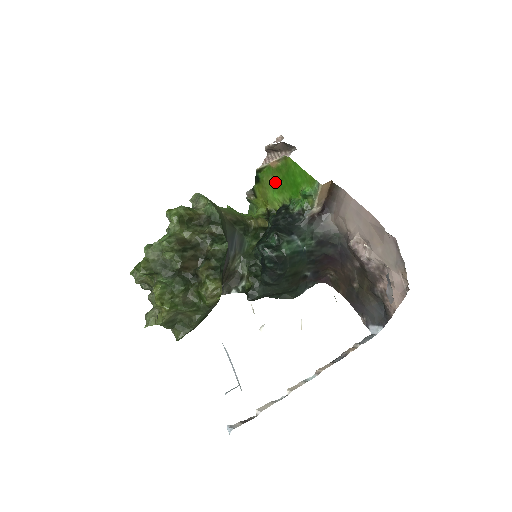
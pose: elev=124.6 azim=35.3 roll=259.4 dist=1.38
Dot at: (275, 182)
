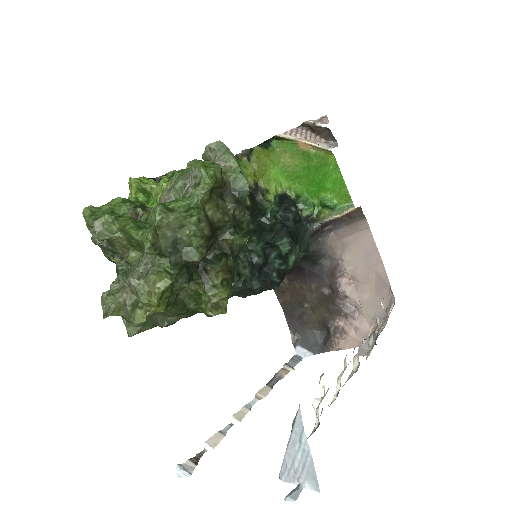
Dot at: (291, 164)
